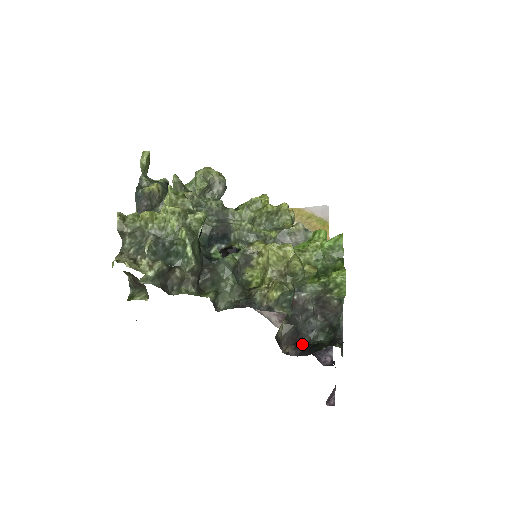
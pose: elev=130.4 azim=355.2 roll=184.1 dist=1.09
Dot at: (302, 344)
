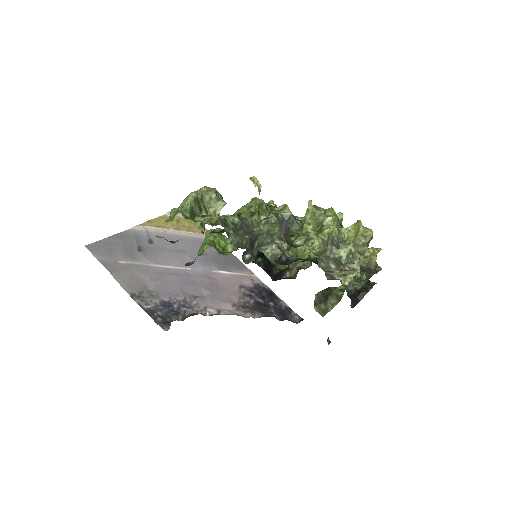
Dot at: (350, 297)
